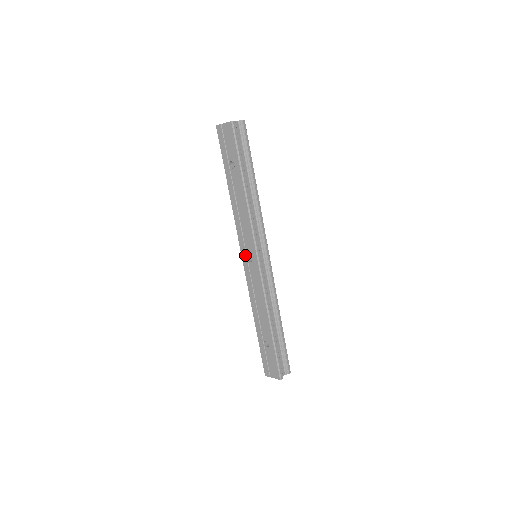
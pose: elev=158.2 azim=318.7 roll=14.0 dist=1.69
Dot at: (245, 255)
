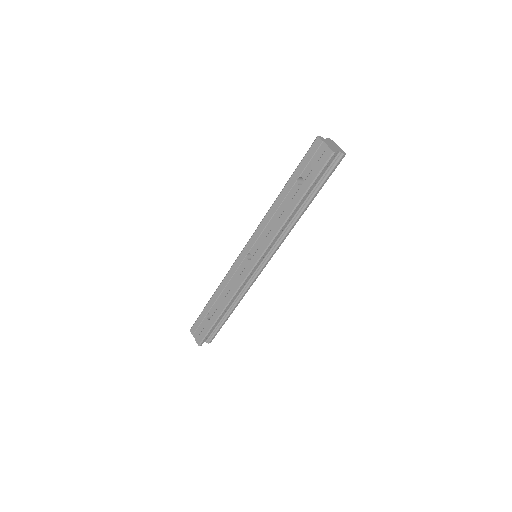
Dot at: (248, 250)
